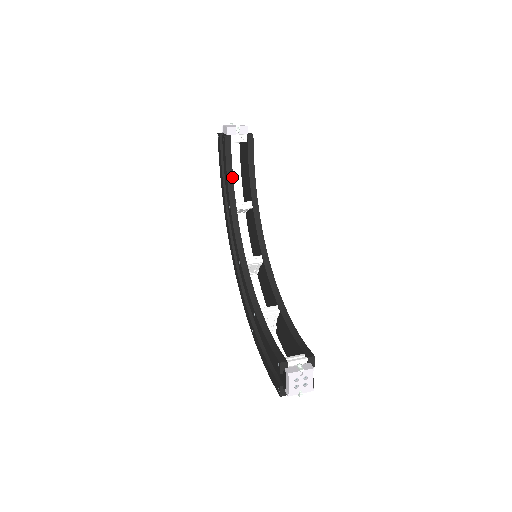
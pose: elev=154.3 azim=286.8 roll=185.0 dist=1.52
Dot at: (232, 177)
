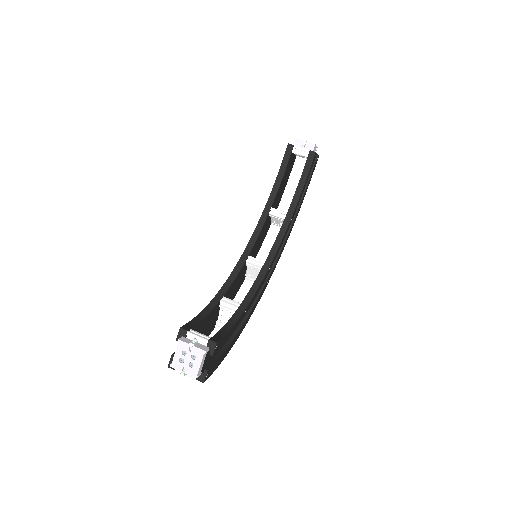
Dot at: (280, 183)
